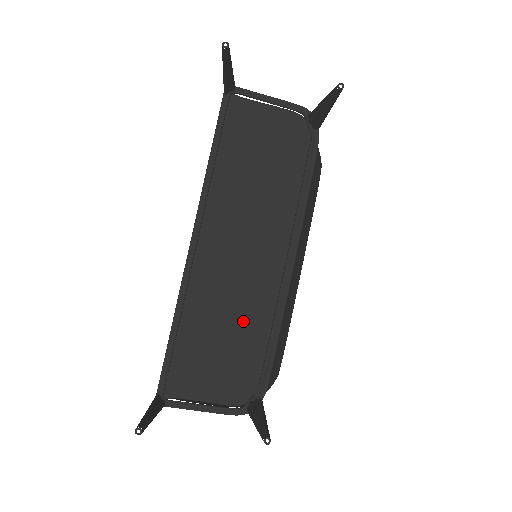
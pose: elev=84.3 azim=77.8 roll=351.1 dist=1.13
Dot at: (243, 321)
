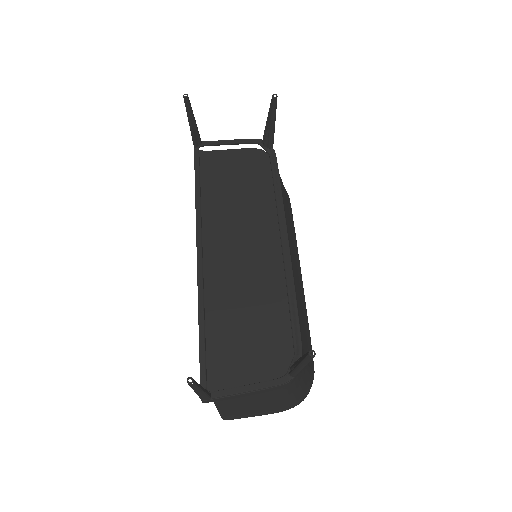
Dot at: (261, 306)
